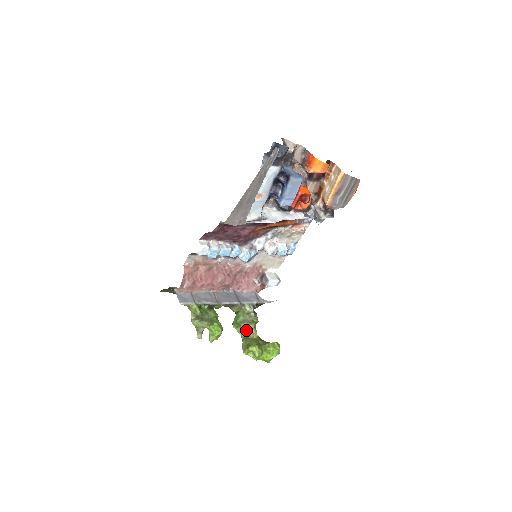
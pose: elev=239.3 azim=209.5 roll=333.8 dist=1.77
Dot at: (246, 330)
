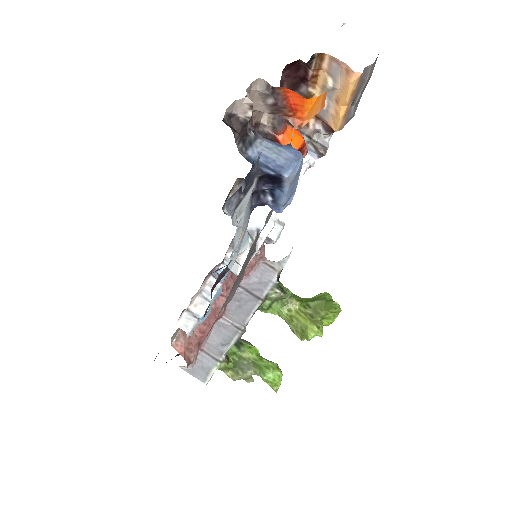
Dot at: (281, 307)
